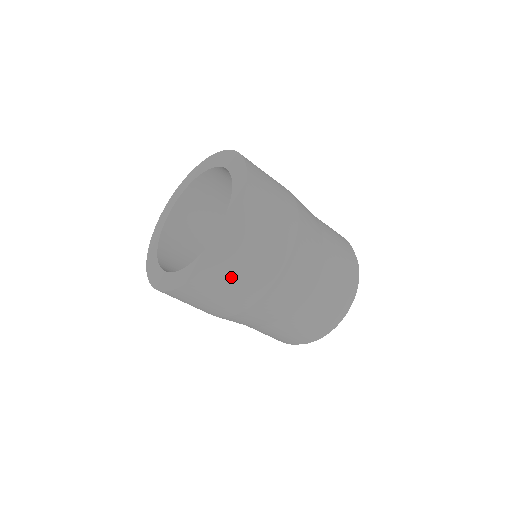
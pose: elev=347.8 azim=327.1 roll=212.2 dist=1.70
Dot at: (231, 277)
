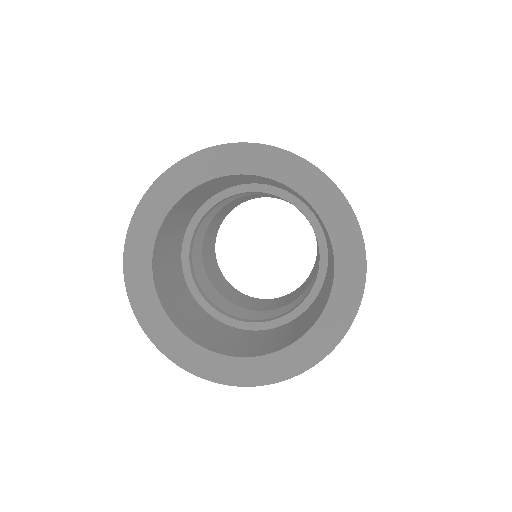
Dot at: occluded
